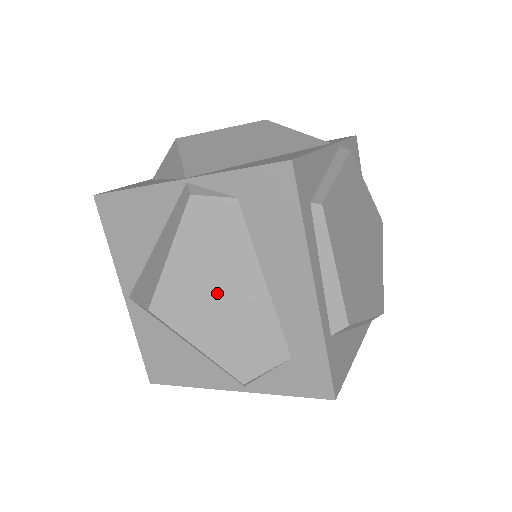
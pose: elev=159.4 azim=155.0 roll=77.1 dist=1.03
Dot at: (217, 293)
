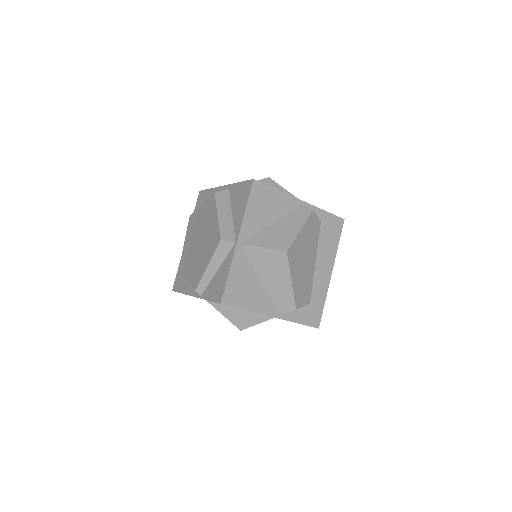
Dot at: (305, 258)
